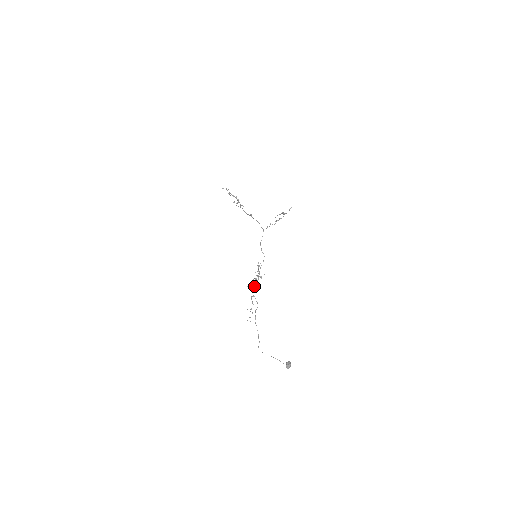
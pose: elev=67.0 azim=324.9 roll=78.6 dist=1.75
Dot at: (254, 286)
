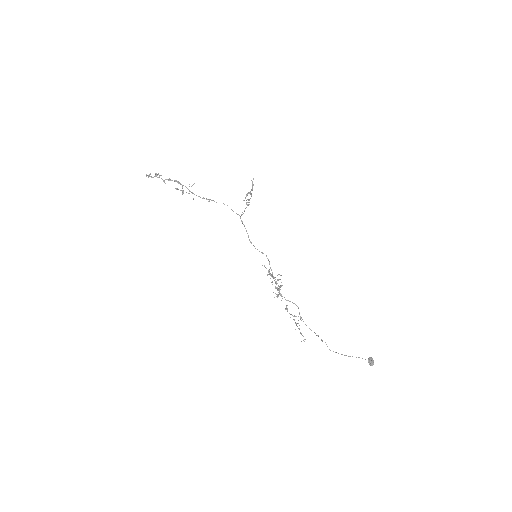
Dot at: occluded
